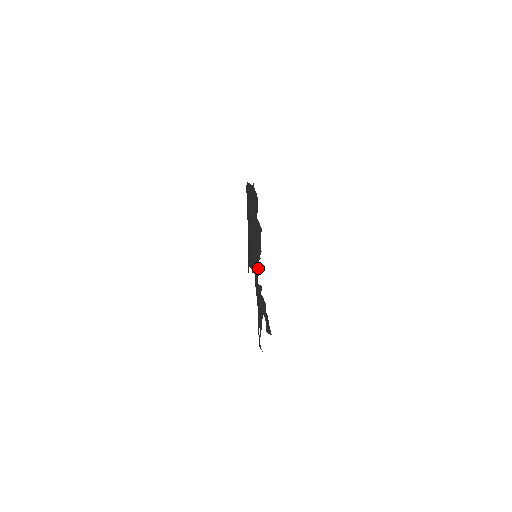
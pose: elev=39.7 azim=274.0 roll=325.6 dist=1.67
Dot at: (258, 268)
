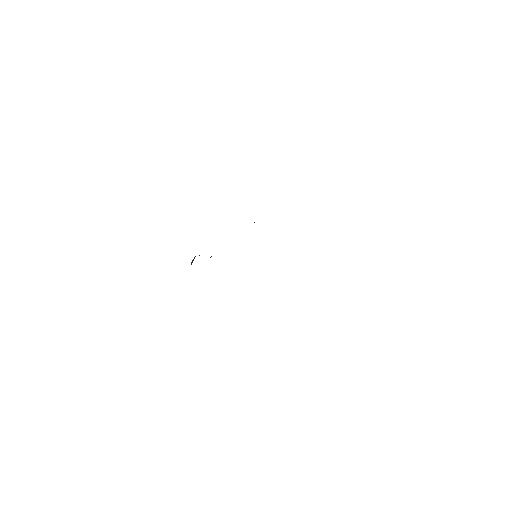
Dot at: occluded
